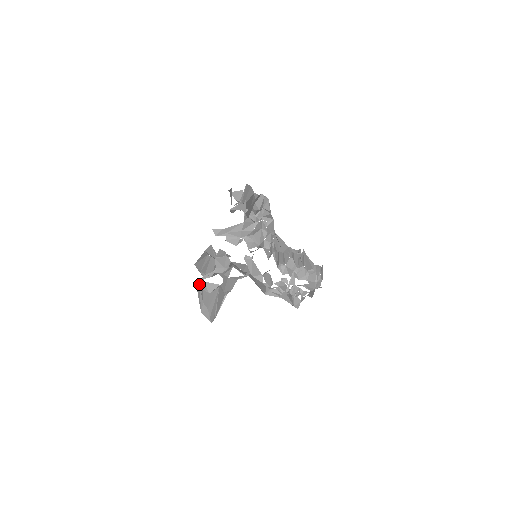
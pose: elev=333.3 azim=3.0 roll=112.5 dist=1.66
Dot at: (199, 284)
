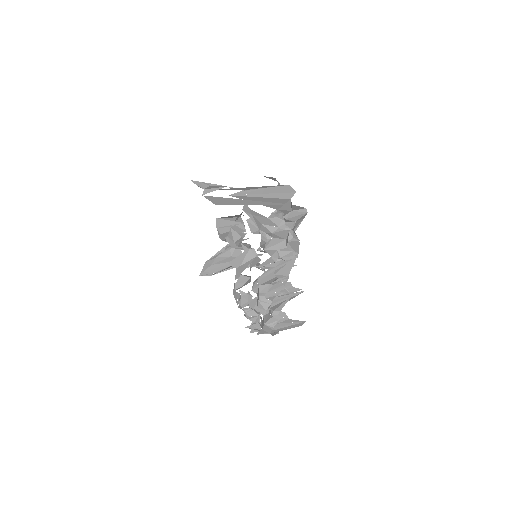
Dot at: occluded
